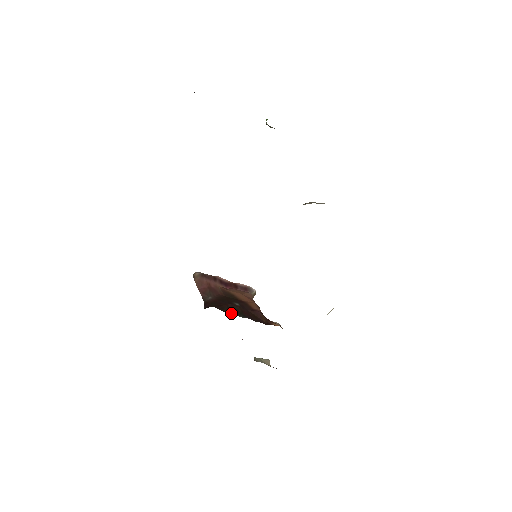
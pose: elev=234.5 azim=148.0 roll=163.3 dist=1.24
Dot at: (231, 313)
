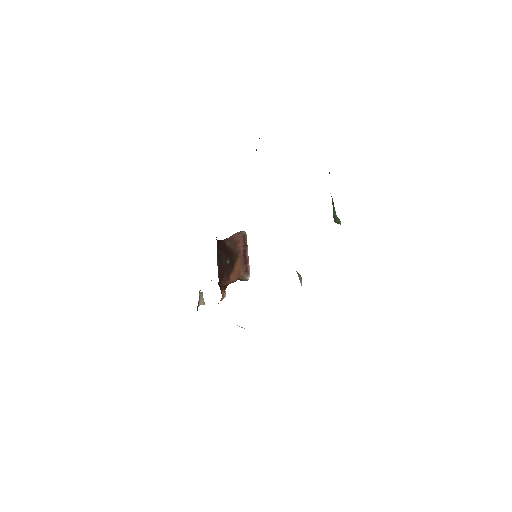
Dot at: (218, 257)
